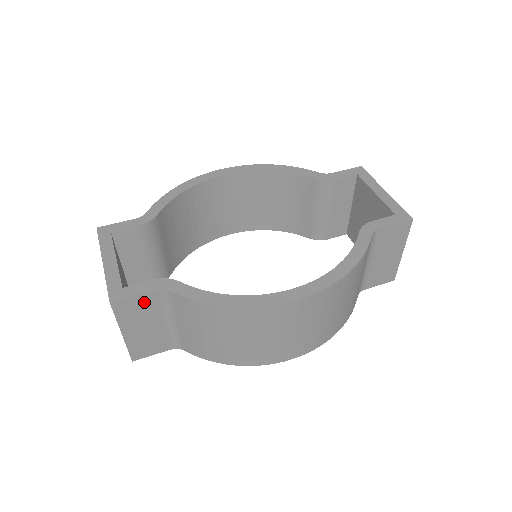
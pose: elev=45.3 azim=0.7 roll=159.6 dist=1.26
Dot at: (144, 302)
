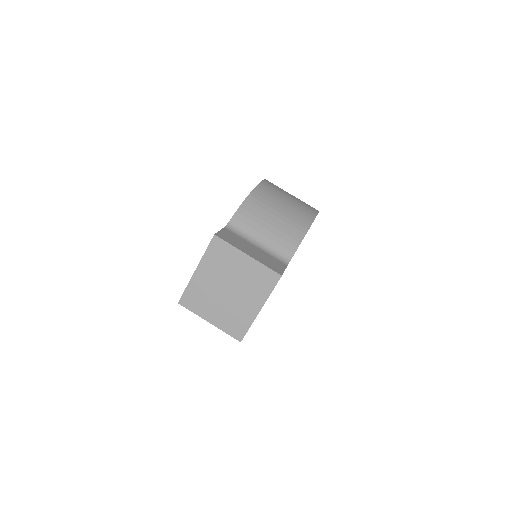
Dot at: (229, 235)
